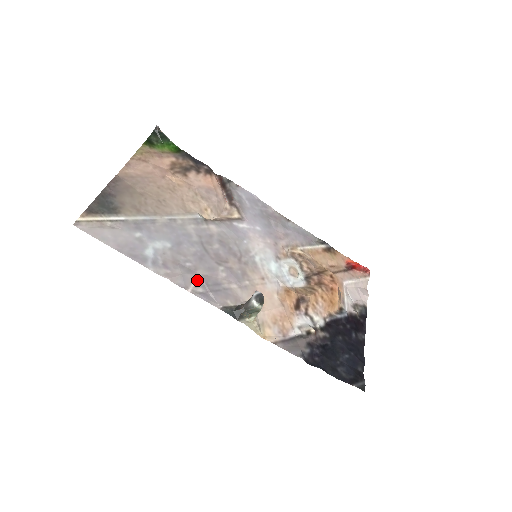
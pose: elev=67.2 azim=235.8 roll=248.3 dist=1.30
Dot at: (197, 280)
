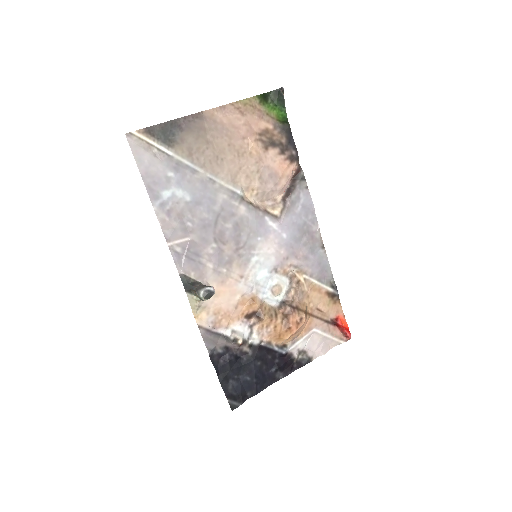
Dot at: (184, 241)
